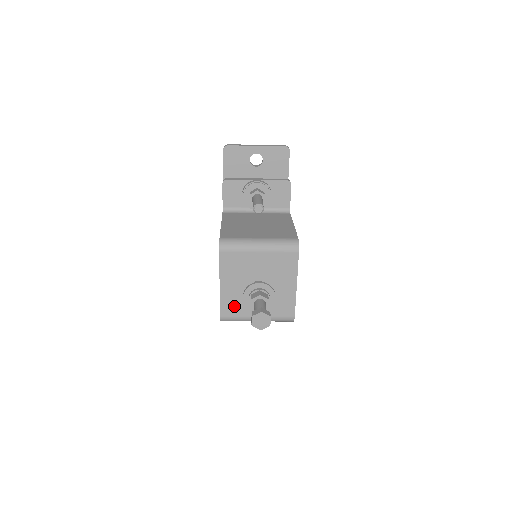
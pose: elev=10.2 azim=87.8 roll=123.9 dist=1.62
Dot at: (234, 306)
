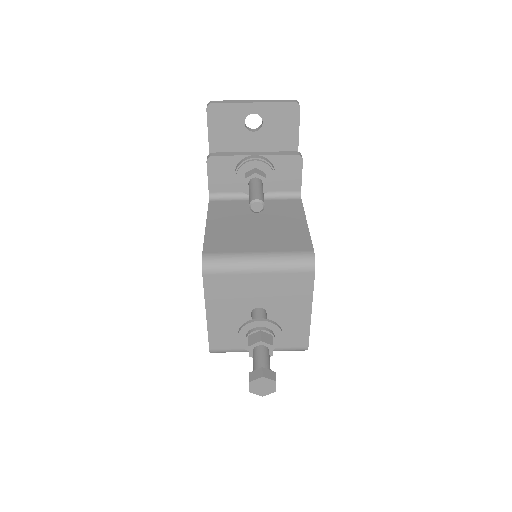
Dot at: (227, 337)
